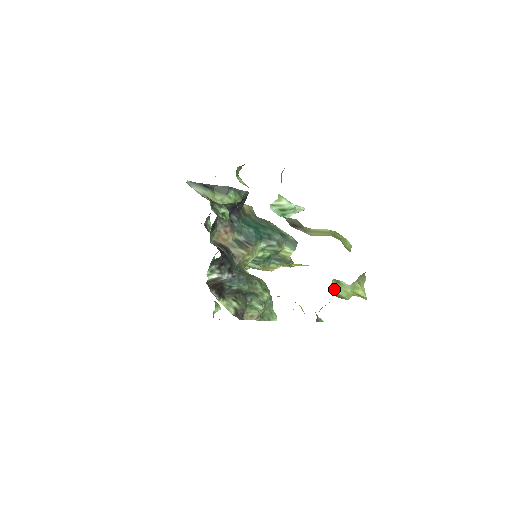
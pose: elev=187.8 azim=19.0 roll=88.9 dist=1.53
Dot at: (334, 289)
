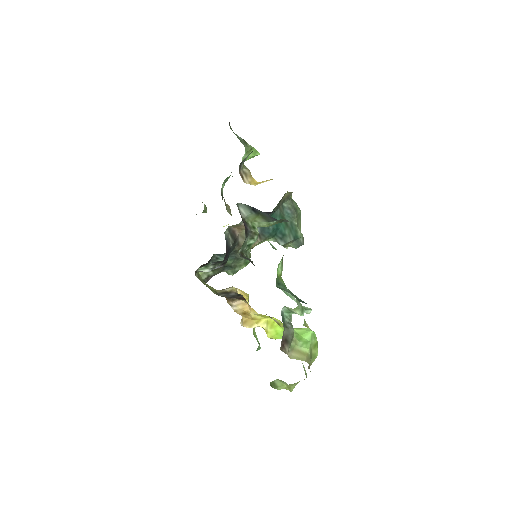
Dot at: (276, 380)
